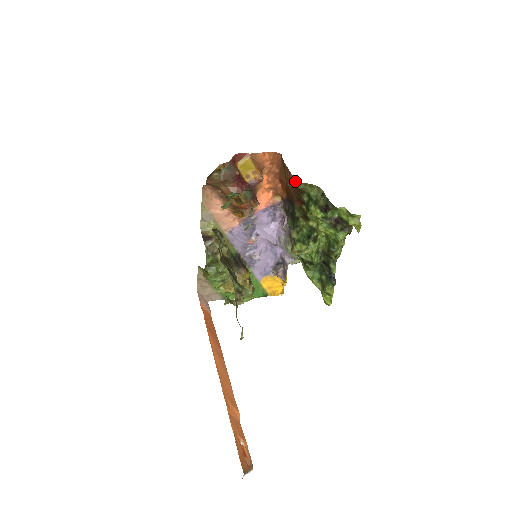
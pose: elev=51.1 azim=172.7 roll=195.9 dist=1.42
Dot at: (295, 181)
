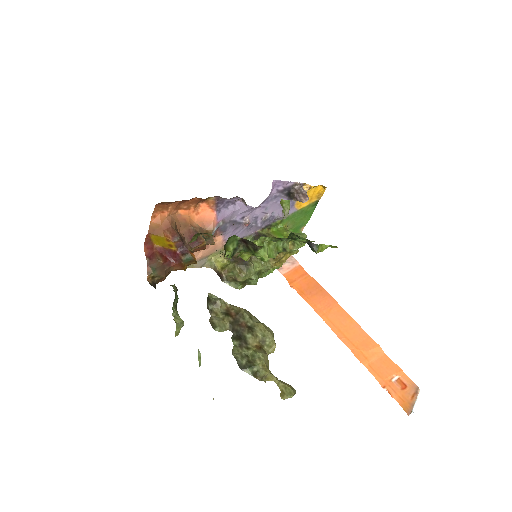
Dot at: occluded
